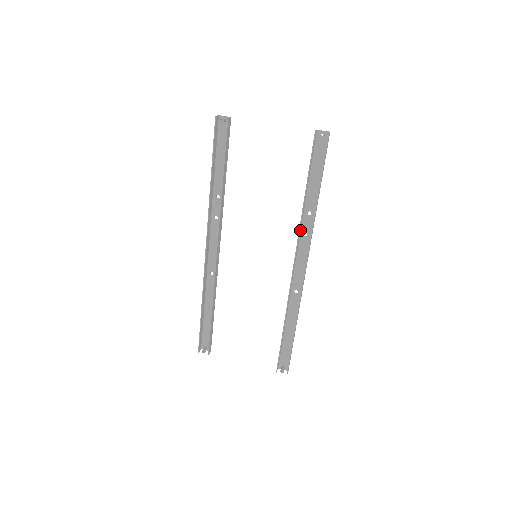
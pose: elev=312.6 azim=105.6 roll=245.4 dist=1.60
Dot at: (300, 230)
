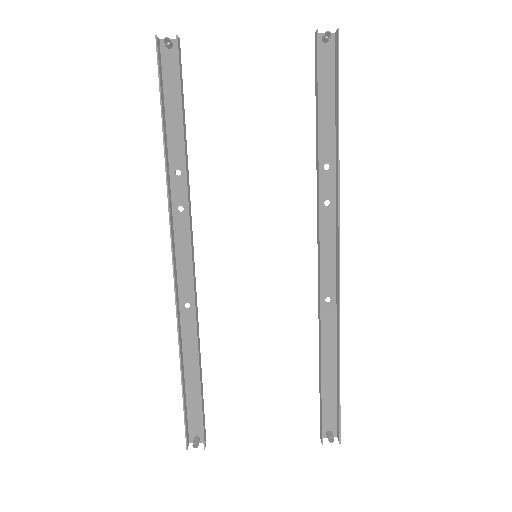
Dot at: (318, 196)
